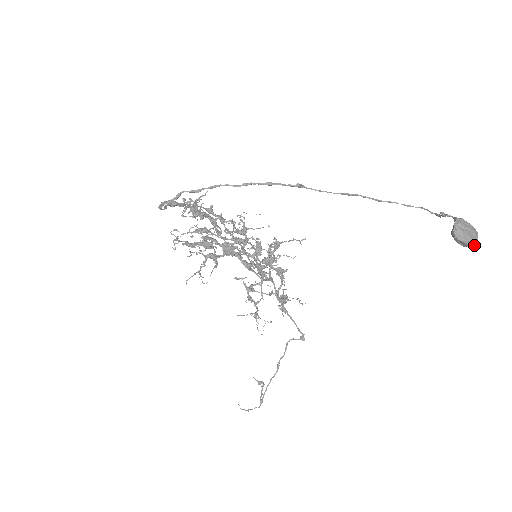
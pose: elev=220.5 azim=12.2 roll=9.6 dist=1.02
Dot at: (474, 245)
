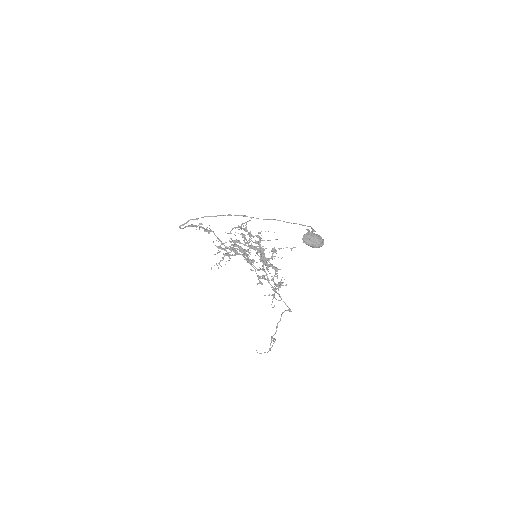
Dot at: (317, 247)
